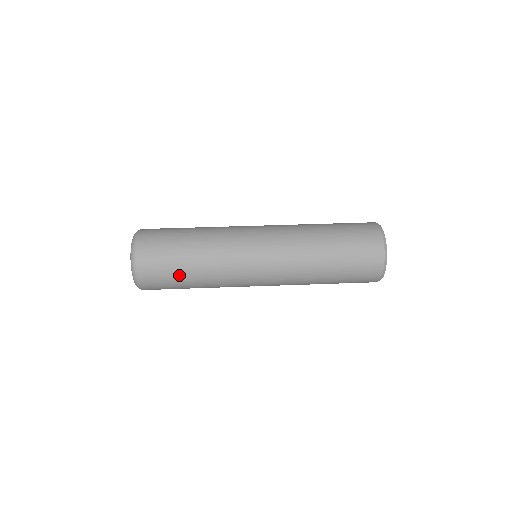
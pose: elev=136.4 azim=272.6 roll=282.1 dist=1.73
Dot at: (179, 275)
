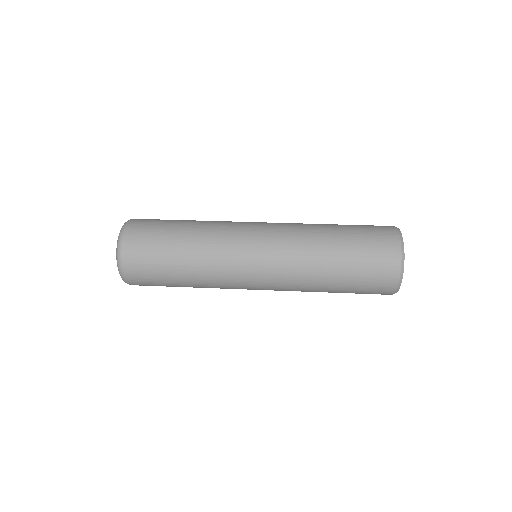
Dot at: (167, 272)
